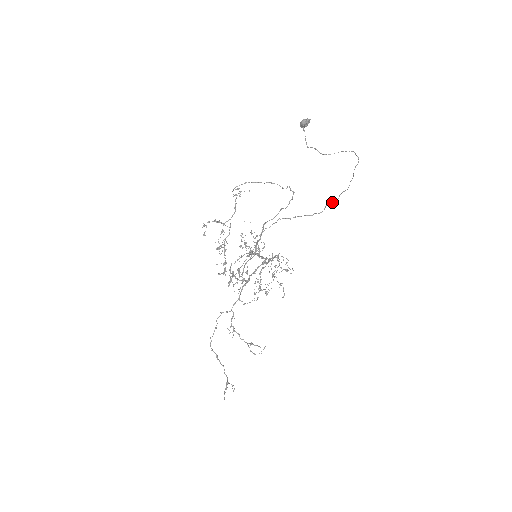
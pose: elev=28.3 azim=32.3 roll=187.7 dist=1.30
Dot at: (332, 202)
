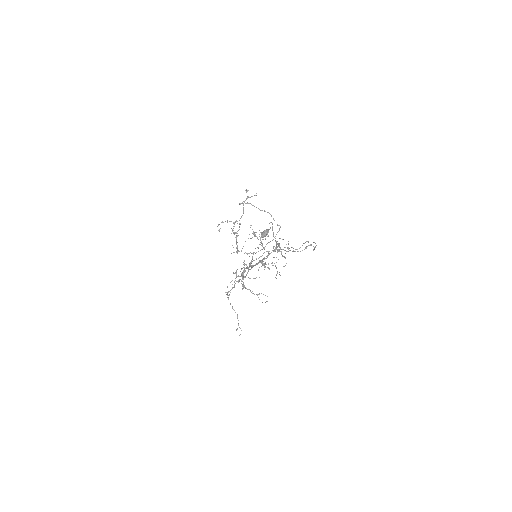
Dot at: (308, 242)
